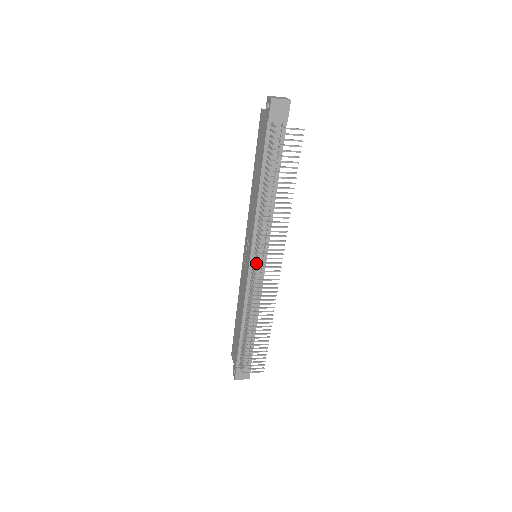
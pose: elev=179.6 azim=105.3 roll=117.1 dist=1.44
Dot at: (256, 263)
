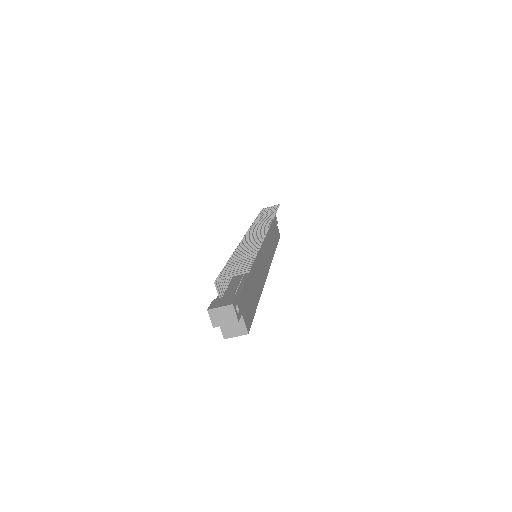
Dot at: occluded
